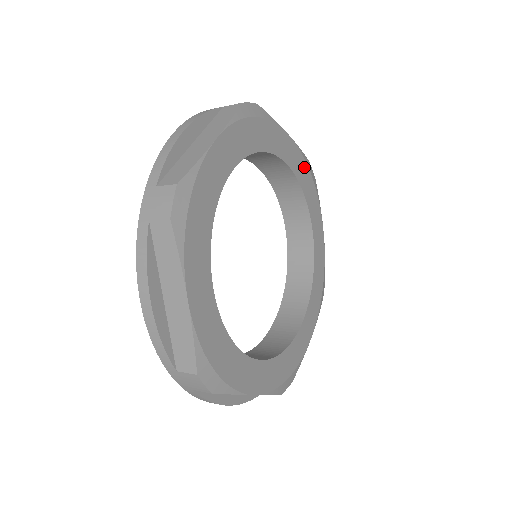
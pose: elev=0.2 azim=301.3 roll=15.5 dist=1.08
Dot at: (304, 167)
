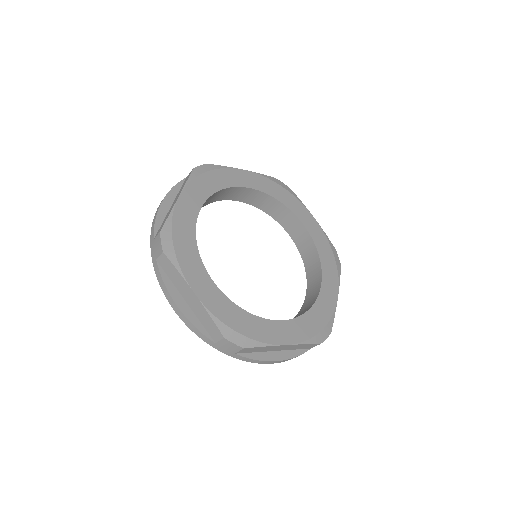
Dot at: (271, 184)
